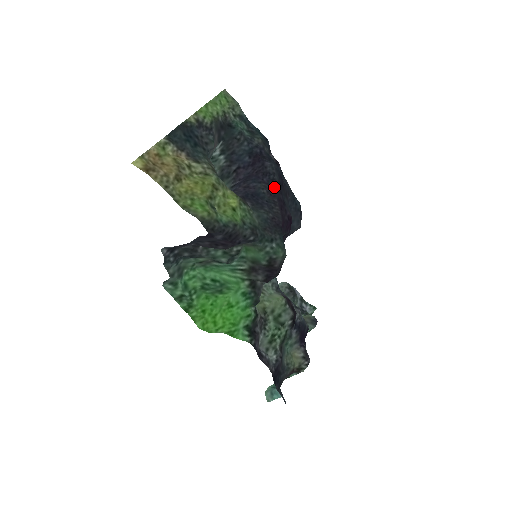
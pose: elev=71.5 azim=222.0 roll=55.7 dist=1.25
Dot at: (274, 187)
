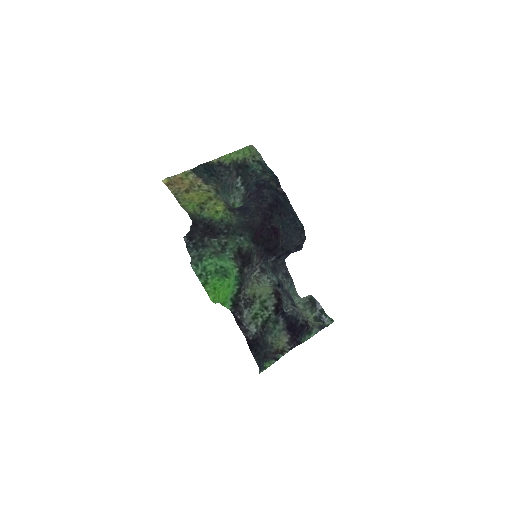
Dot at: (264, 205)
